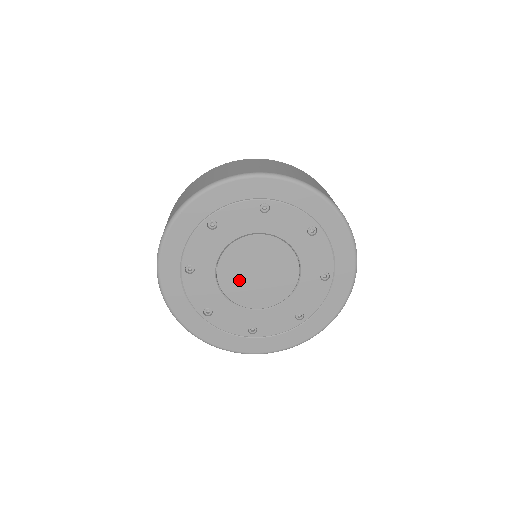
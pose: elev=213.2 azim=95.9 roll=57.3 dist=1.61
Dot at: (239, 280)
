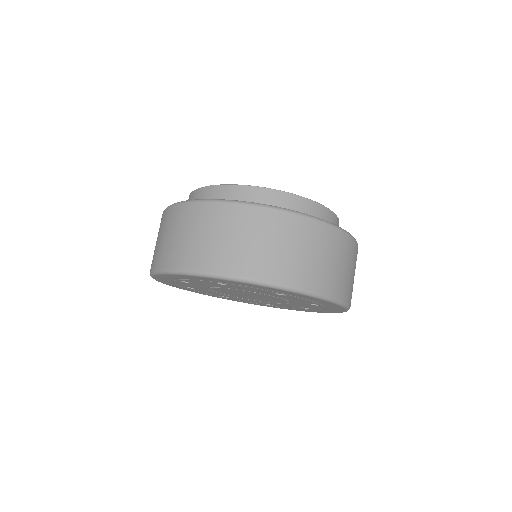
Dot at: (229, 292)
